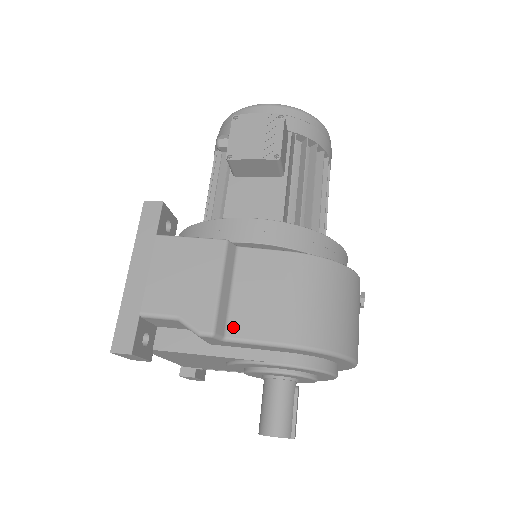
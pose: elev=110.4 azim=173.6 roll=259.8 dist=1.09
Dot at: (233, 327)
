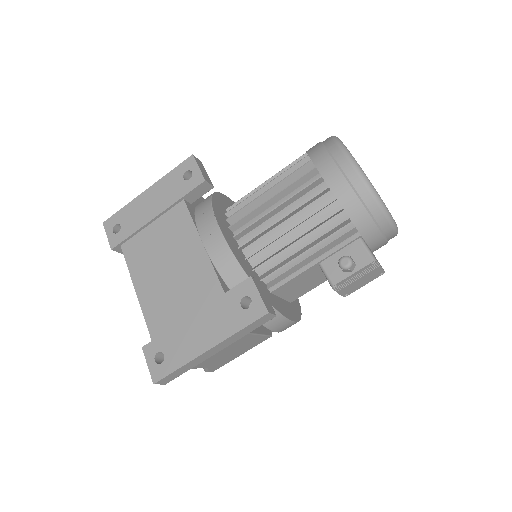
Dot at: occluded
